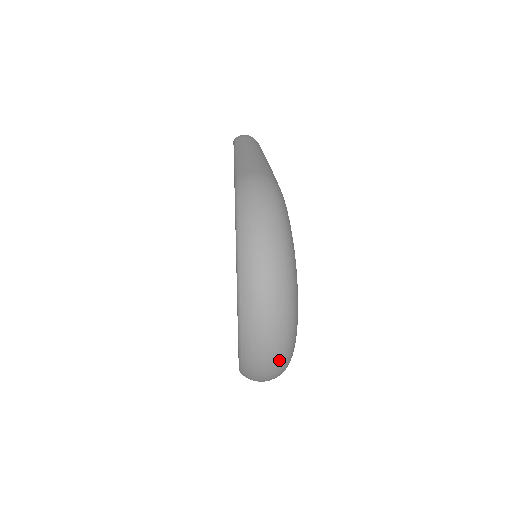
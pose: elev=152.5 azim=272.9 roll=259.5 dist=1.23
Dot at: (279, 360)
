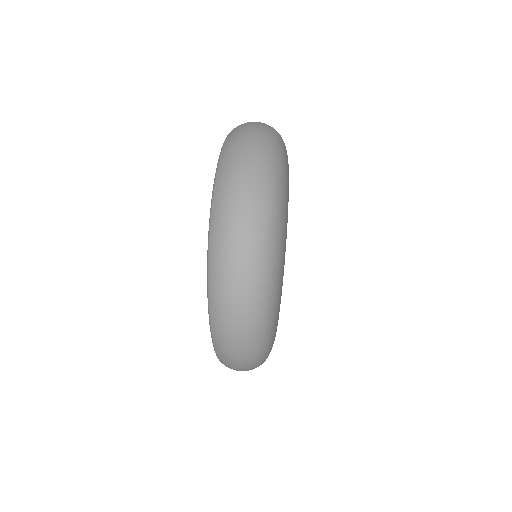
Dot at: (257, 215)
